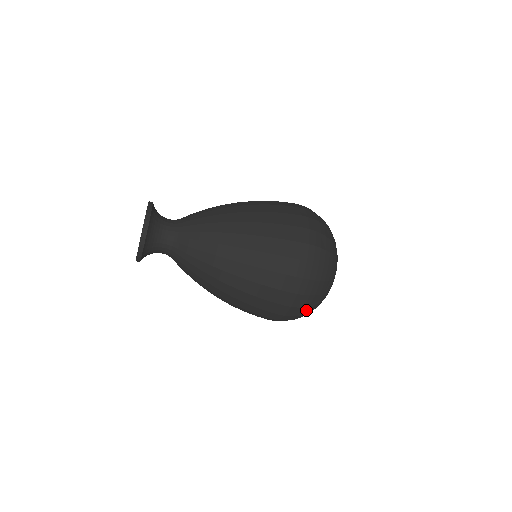
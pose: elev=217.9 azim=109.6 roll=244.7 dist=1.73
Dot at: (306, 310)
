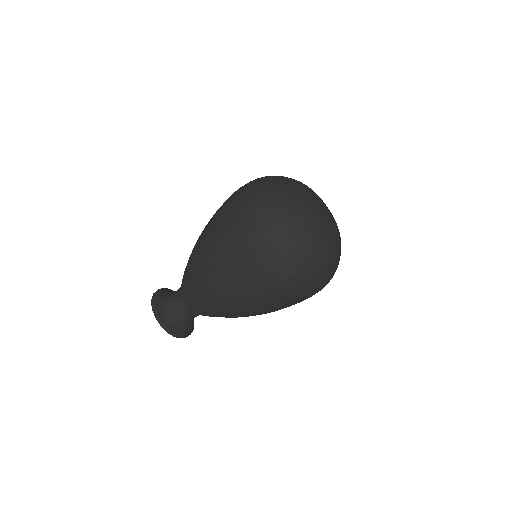
Dot at: (325, 279)
